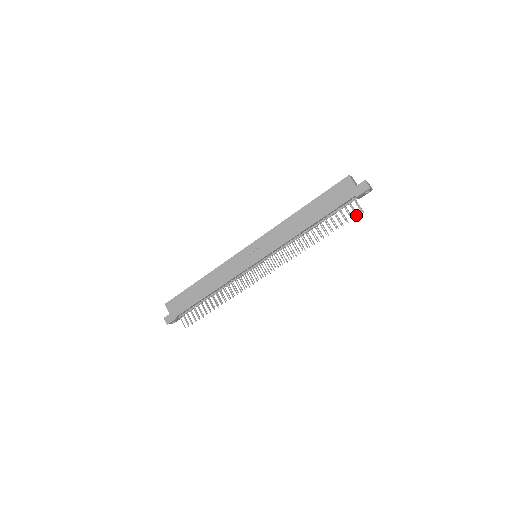
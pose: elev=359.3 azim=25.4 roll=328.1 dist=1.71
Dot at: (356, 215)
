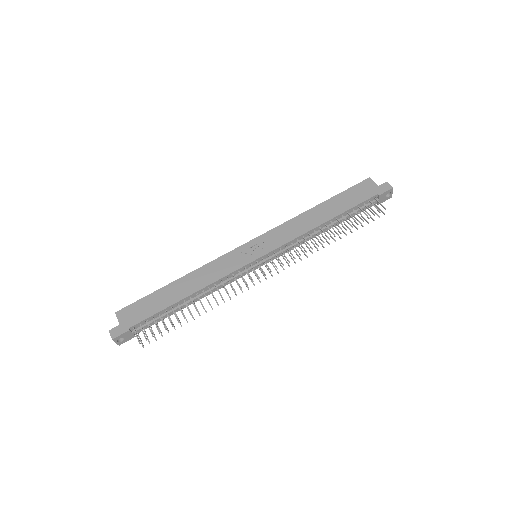
Dot at: (380, 212)
